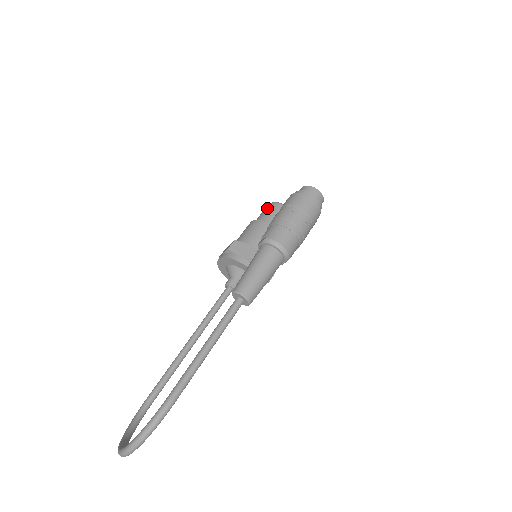
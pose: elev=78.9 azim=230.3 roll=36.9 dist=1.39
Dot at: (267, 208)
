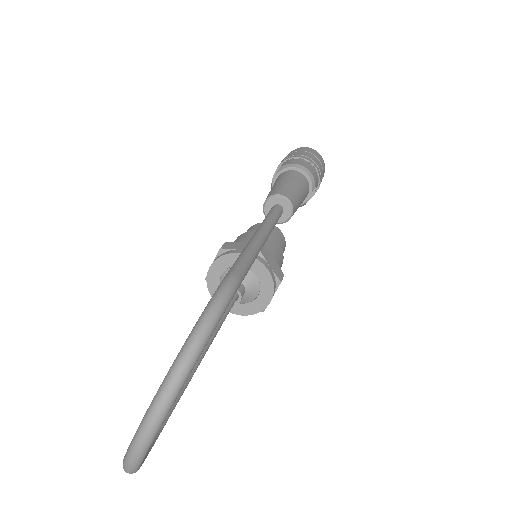
Dot at: (248, 230)
